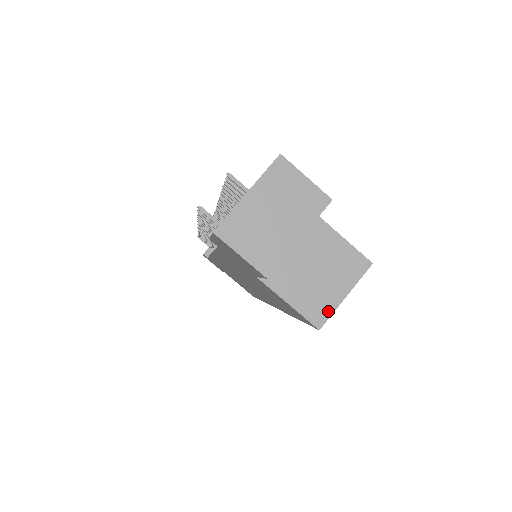
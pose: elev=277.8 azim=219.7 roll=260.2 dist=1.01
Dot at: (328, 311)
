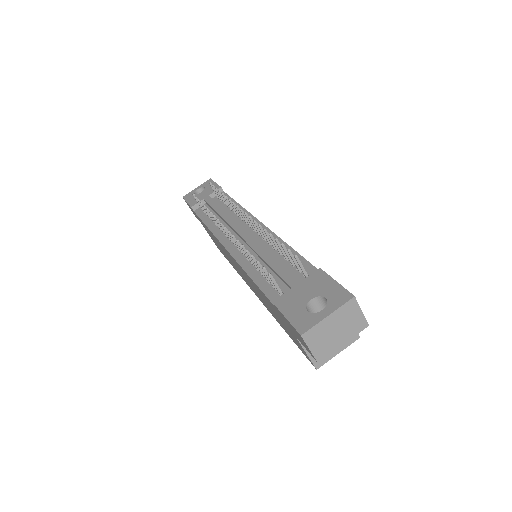
Dot at: (326, 360)
